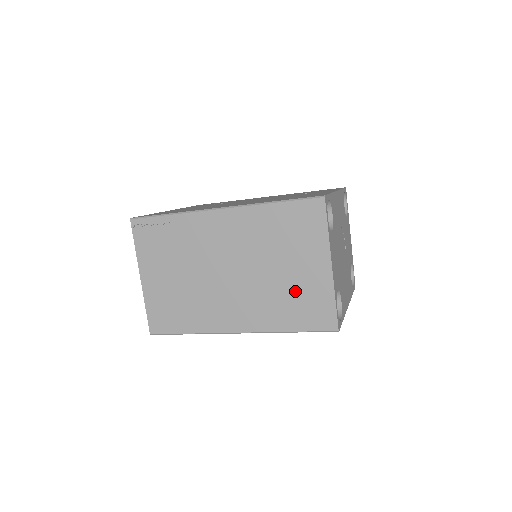
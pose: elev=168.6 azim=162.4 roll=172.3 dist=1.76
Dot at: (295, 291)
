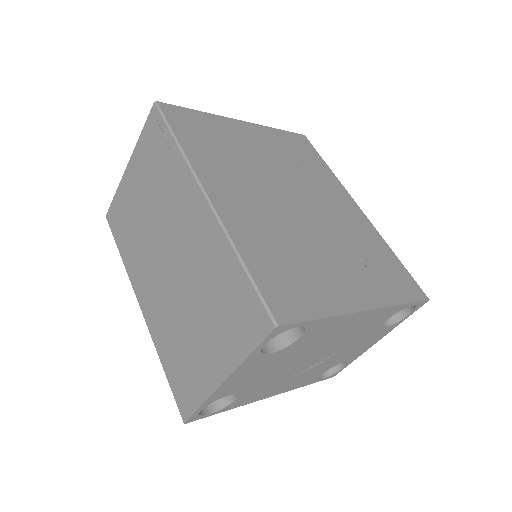
Dot at: (188, 349)
